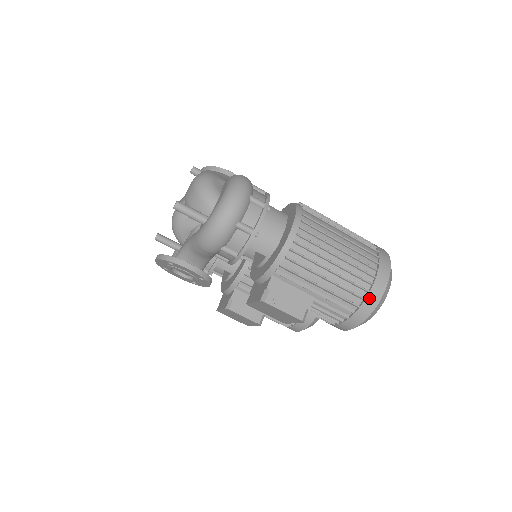
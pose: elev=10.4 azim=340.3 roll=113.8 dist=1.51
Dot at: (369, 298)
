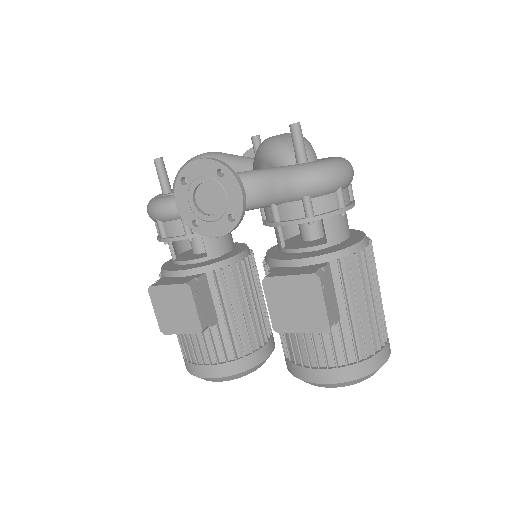
Dot at: (378, 356)
